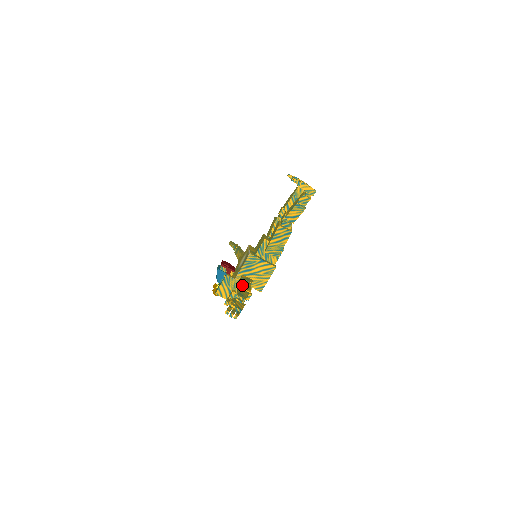
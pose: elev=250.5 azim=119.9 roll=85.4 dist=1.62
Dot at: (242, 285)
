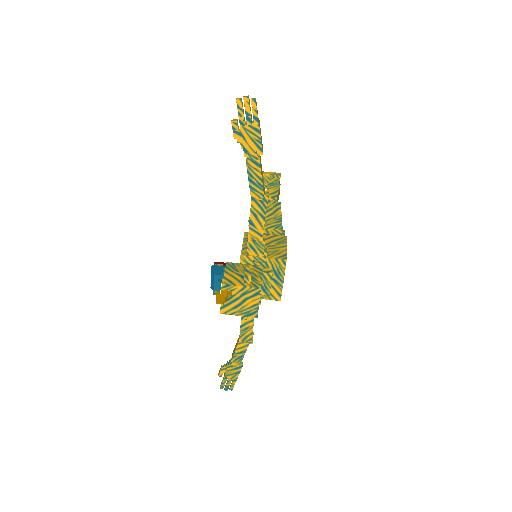
Dot at: occluded
